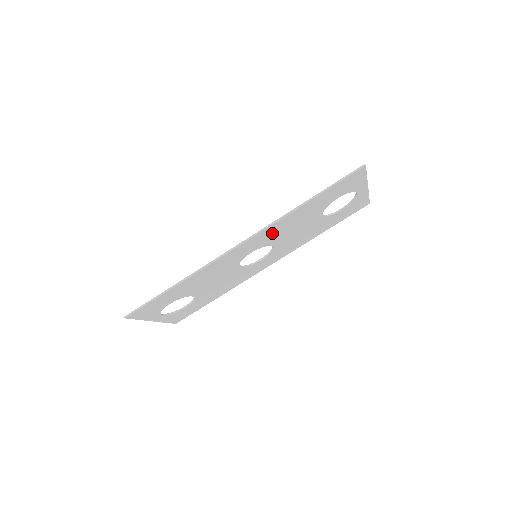
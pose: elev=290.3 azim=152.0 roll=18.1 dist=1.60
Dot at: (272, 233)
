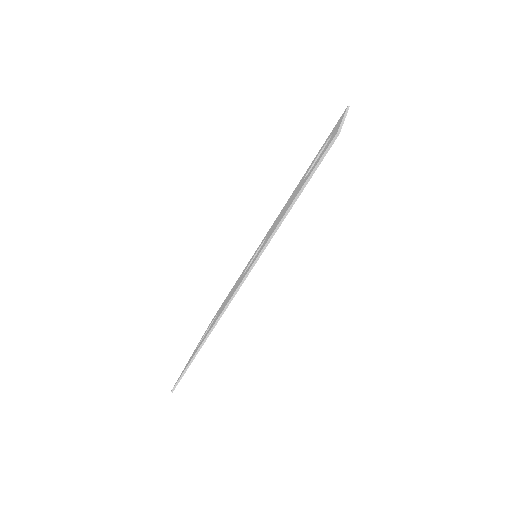
Dot at: occluded
